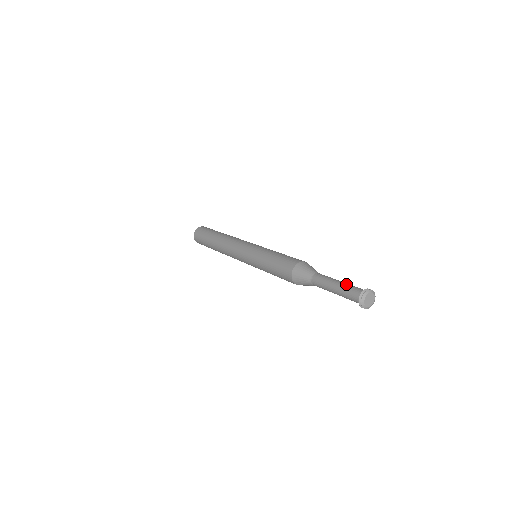
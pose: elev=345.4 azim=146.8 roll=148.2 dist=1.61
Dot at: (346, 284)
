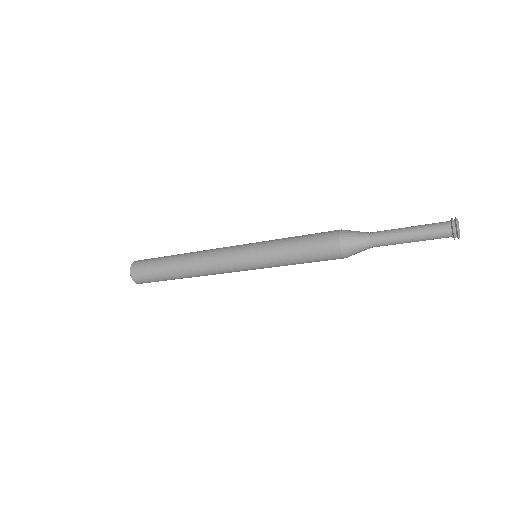
Dot at: (421, 225)
